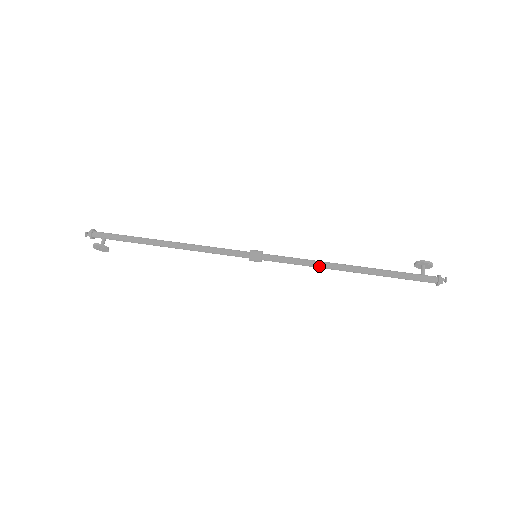
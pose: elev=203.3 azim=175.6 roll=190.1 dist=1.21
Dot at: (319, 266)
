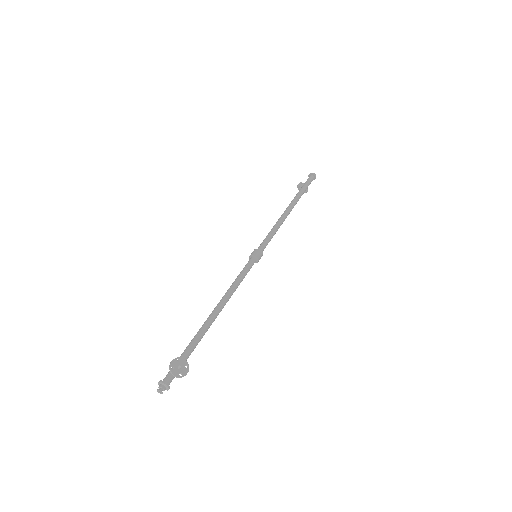
Dot at: (279, 221)
